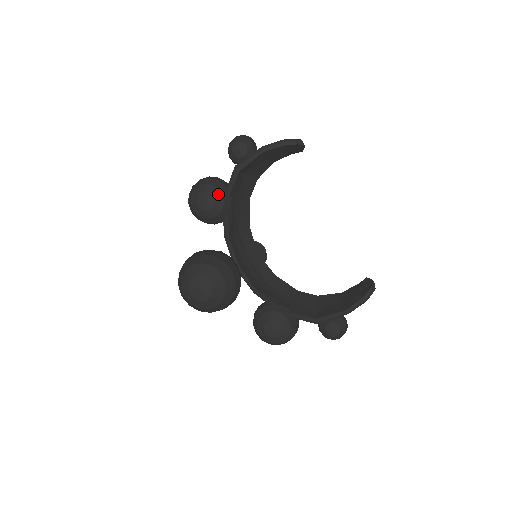
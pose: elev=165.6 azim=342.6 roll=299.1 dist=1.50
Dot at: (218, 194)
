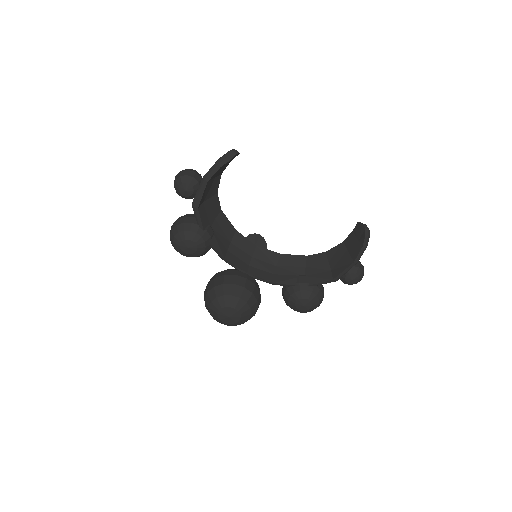
Dot at: (194, 236)
